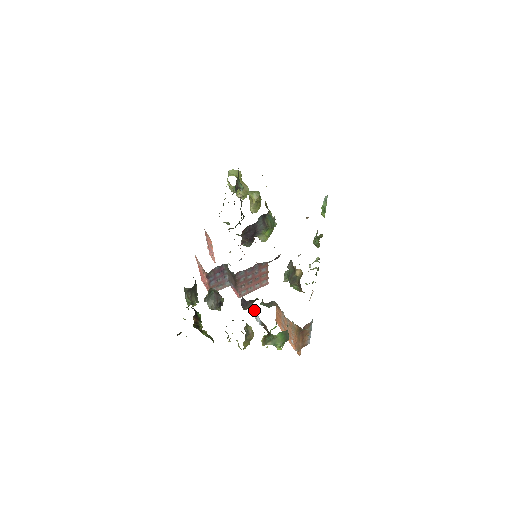
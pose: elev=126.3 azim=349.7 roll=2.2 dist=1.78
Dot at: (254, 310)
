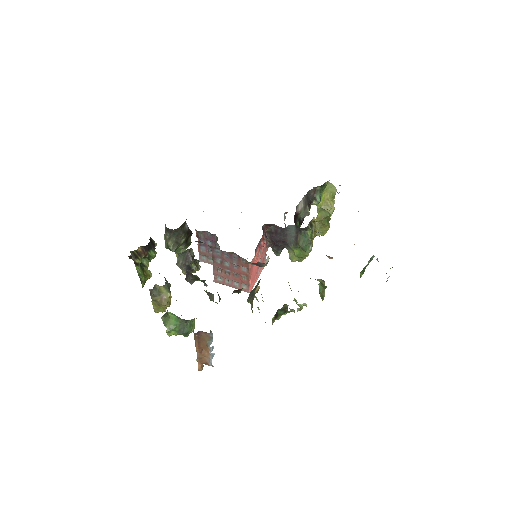
Dot at: occluded
